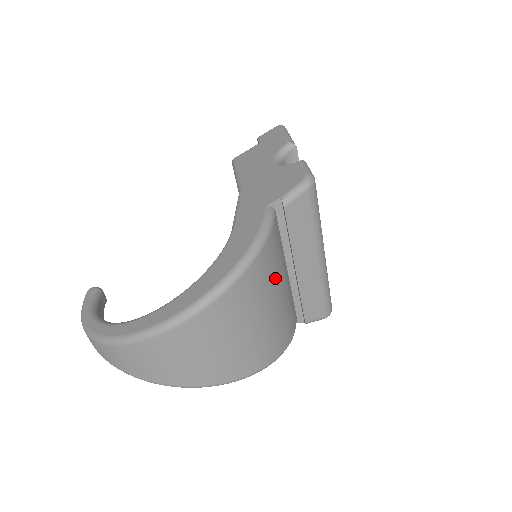
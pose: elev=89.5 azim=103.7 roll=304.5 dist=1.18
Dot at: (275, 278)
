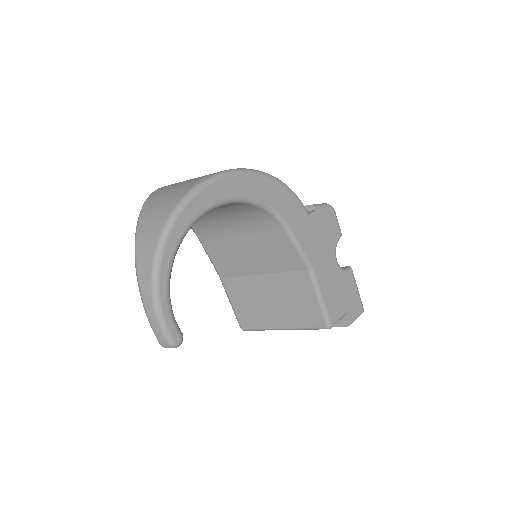
Dot at: occluded
